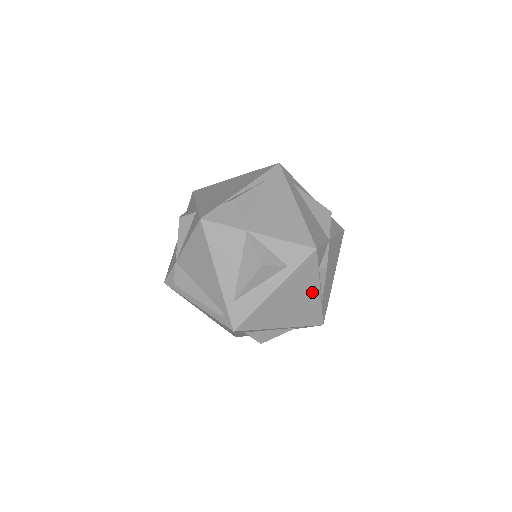
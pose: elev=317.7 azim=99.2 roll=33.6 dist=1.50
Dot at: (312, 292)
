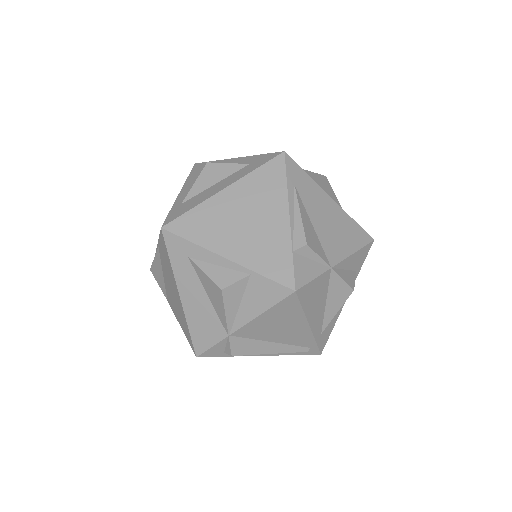
Dot at: occluded
